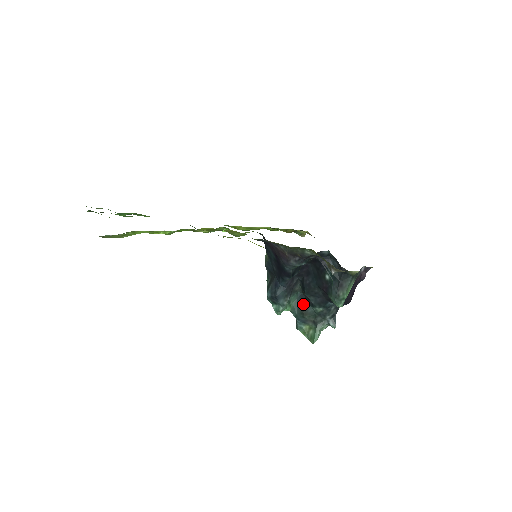
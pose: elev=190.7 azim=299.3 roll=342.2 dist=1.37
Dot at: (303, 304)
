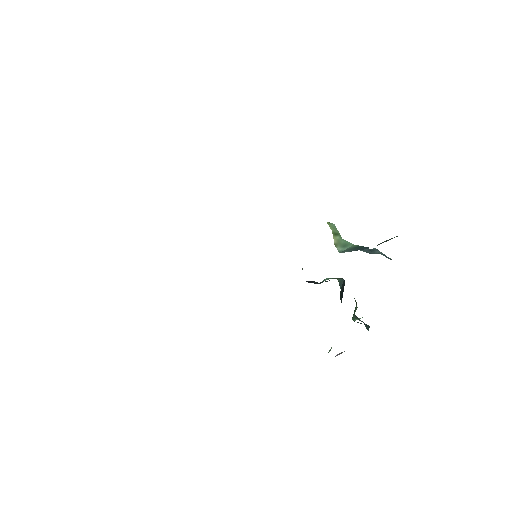
Dot at: (341, 292)
